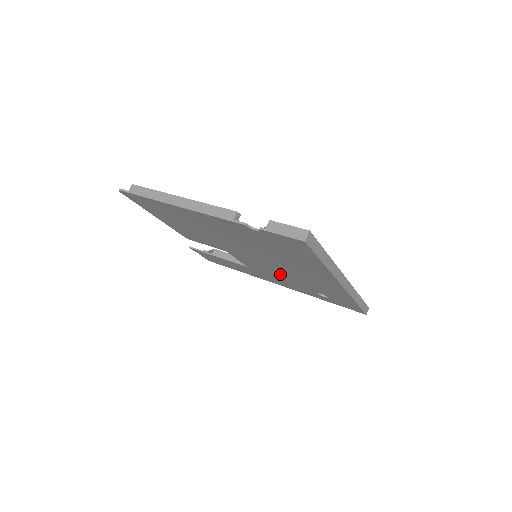
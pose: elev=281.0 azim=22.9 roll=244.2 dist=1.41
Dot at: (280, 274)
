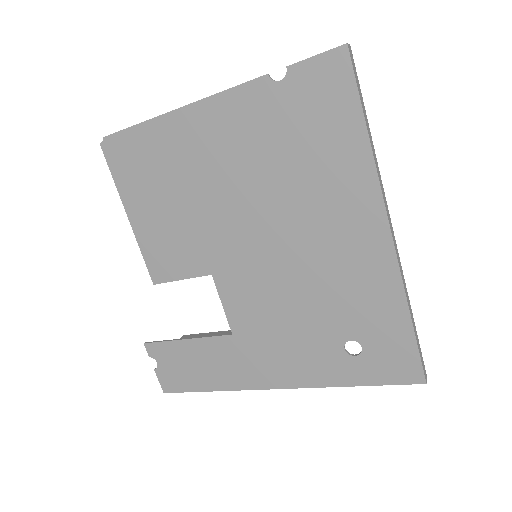
Dot at: (287, 301)
